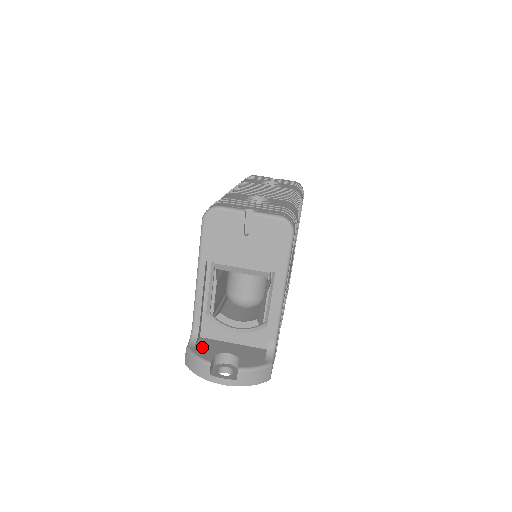
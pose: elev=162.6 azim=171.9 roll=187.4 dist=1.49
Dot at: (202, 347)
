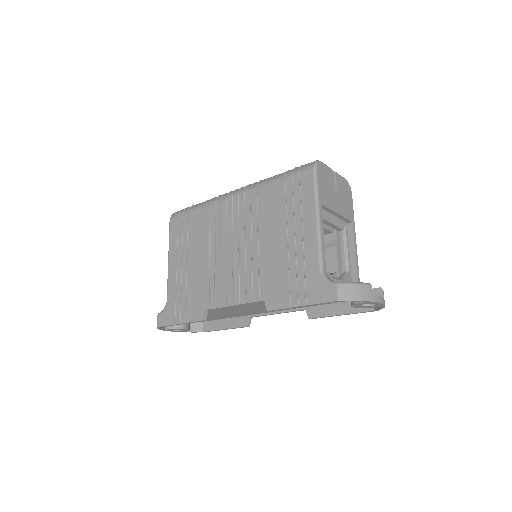
Dot at: occluded
